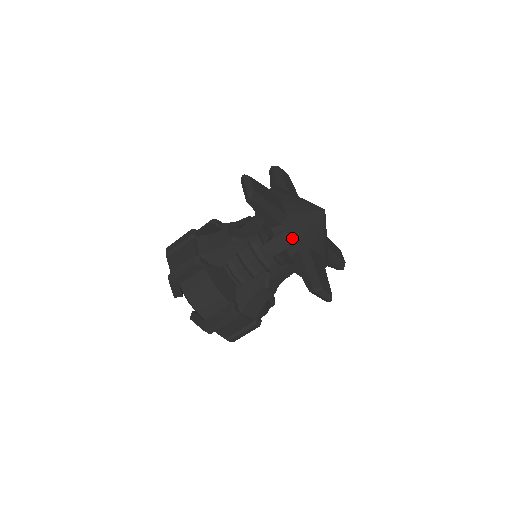
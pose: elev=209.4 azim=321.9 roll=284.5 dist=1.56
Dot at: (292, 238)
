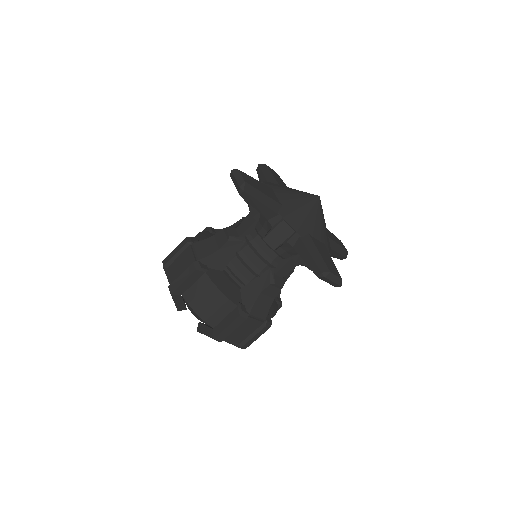
Dot at: (291, 227)
